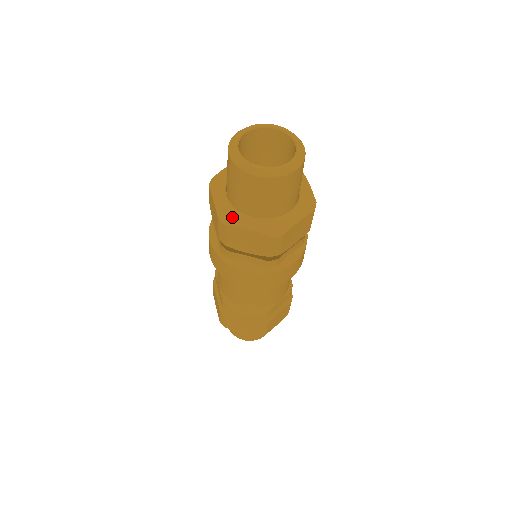
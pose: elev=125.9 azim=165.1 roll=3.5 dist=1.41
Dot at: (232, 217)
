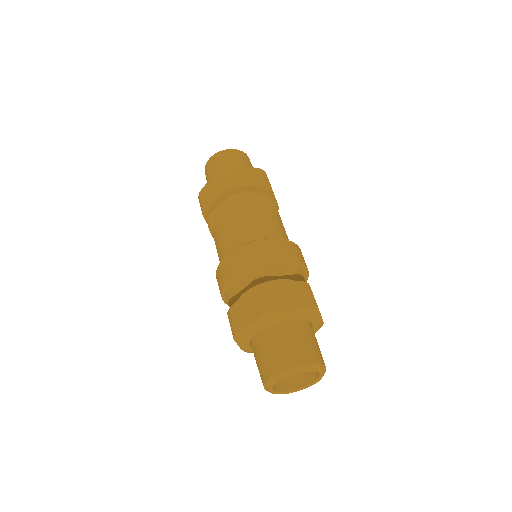
Dot at: (242, 342)
